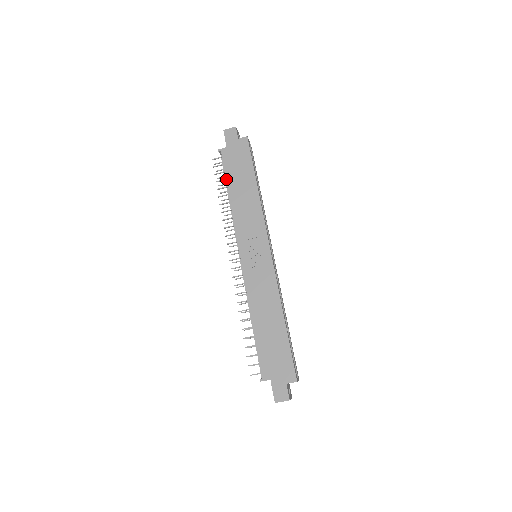
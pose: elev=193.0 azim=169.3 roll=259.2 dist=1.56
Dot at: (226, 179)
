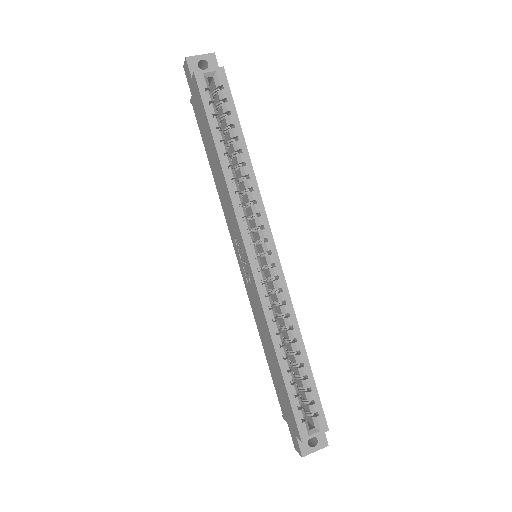
Dot at: occluded
